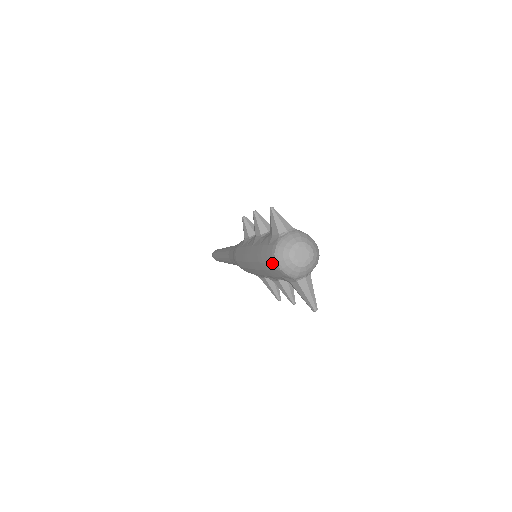
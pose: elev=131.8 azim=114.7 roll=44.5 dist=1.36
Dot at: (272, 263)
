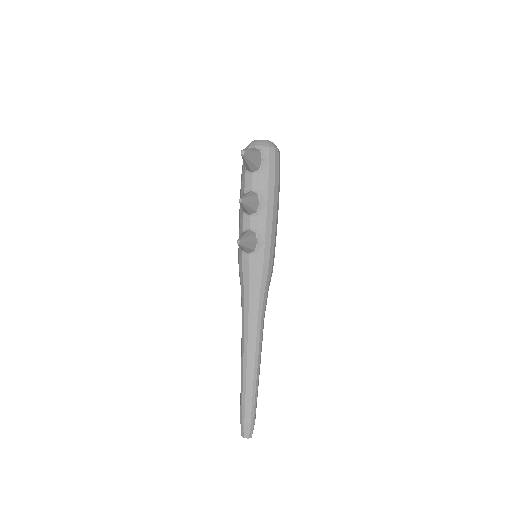
Dot at: occluded
